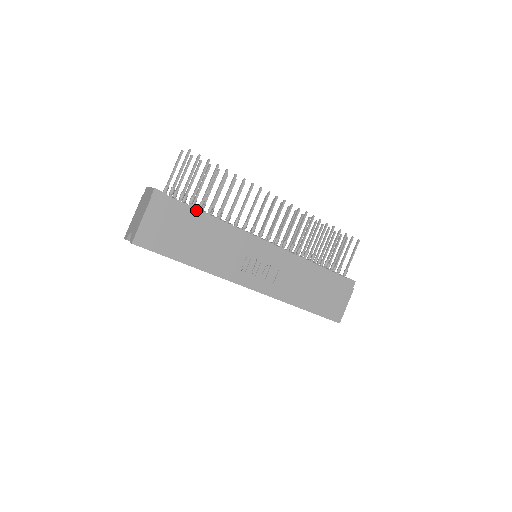
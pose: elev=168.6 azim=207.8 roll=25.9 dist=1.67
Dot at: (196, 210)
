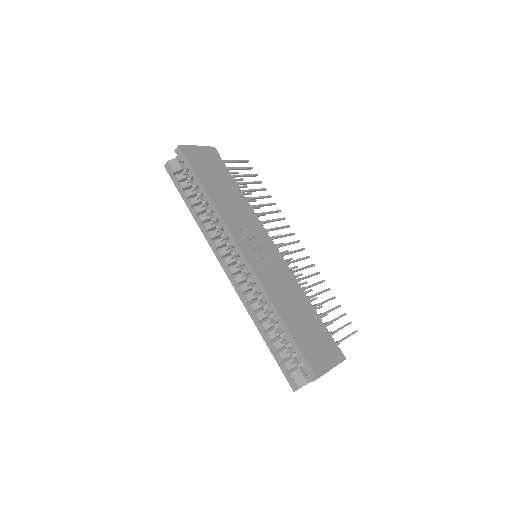
Dot at: (233, 179)
